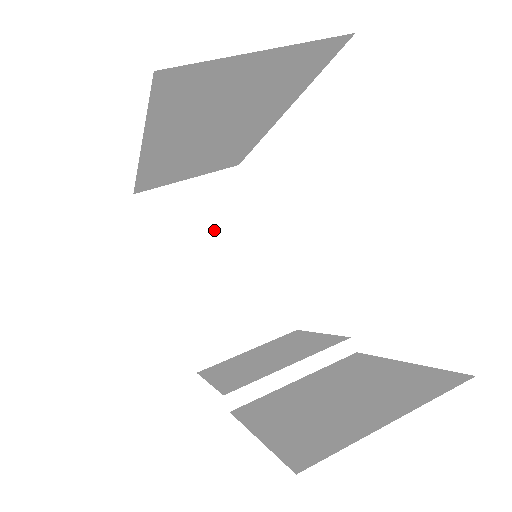
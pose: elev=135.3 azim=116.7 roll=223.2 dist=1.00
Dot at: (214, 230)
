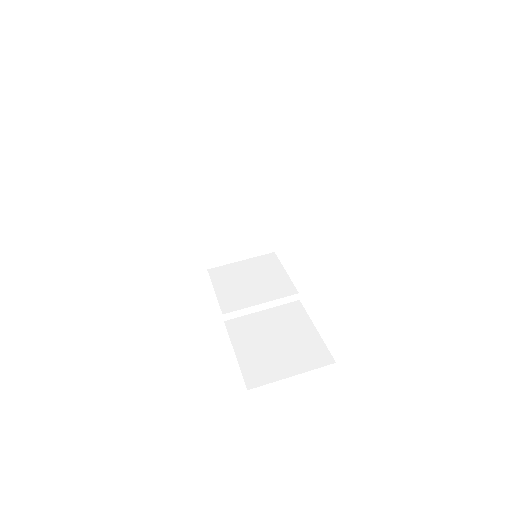
Dot at: (235, 189)
